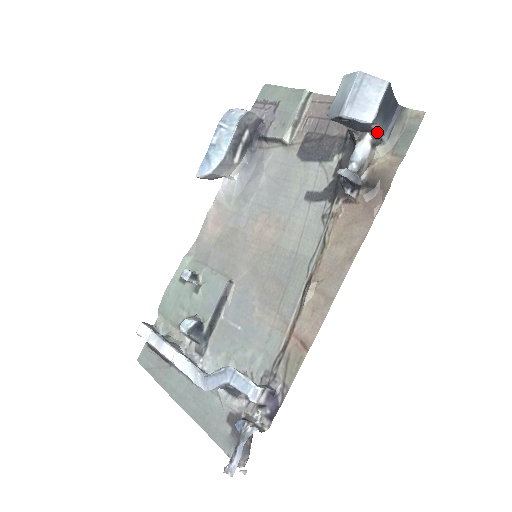
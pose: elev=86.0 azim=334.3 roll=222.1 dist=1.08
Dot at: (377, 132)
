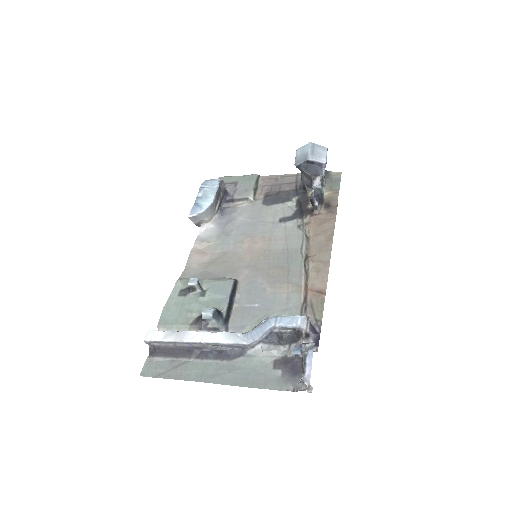
Dot at: (323, 175)
